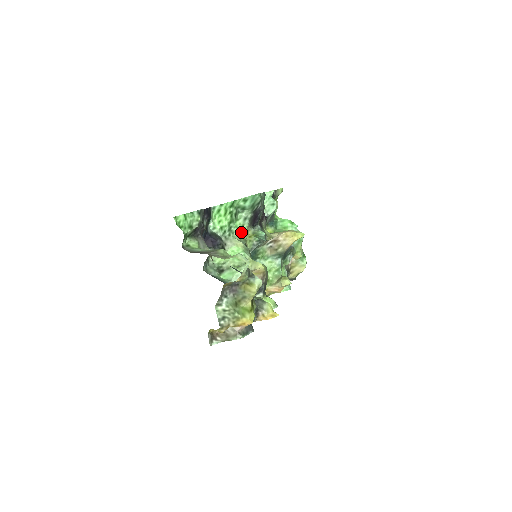
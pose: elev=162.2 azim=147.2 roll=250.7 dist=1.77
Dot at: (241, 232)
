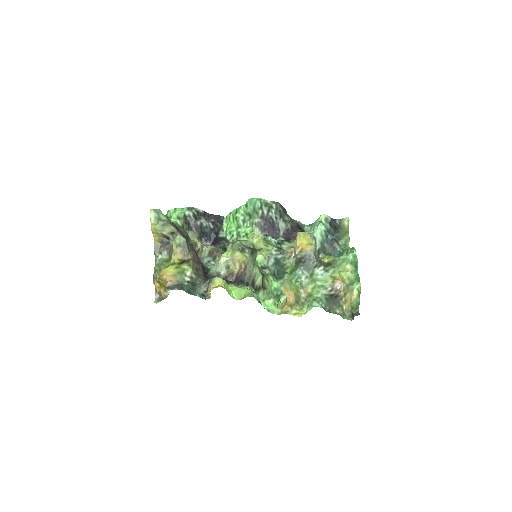
Dot at: (249, 237)
